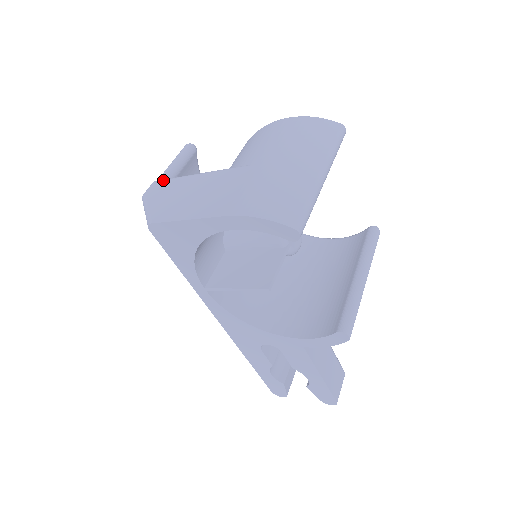
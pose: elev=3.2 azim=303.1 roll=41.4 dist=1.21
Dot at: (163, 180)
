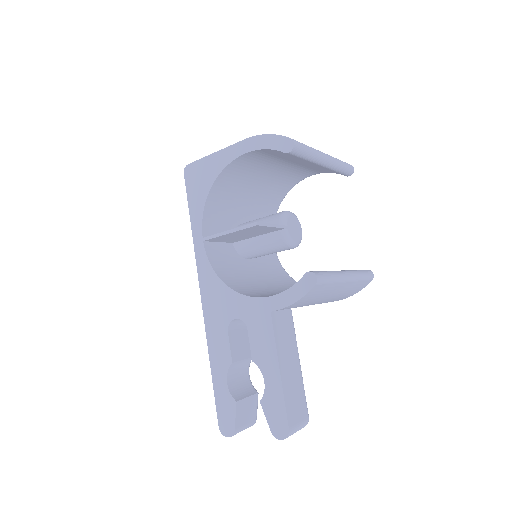
Dot at: occluded
